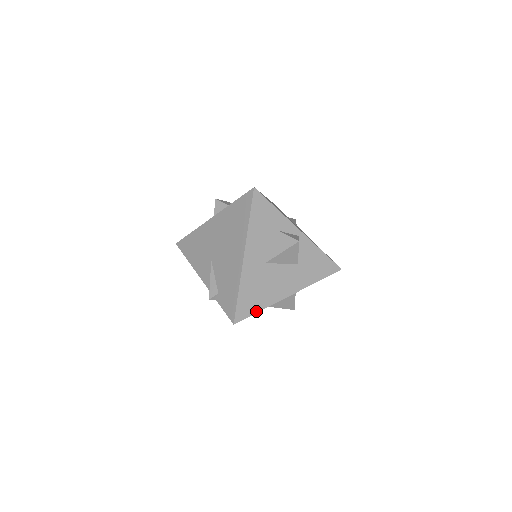
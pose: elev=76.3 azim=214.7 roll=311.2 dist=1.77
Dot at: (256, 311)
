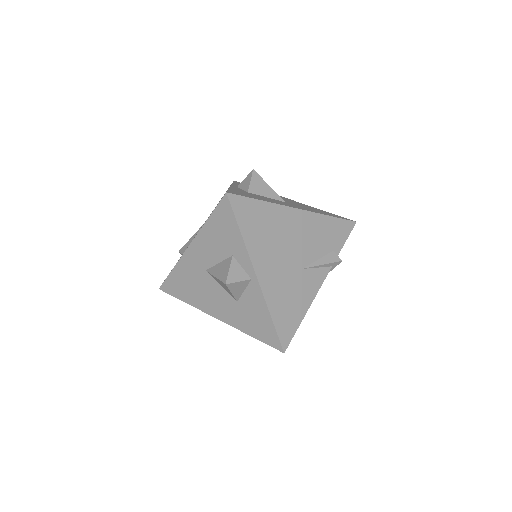
Dot at: (181, 298)
